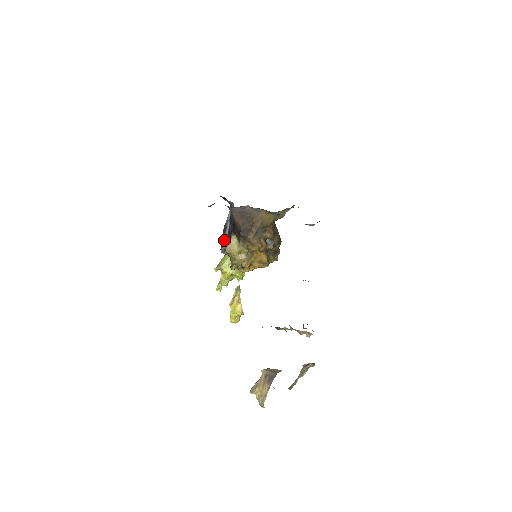
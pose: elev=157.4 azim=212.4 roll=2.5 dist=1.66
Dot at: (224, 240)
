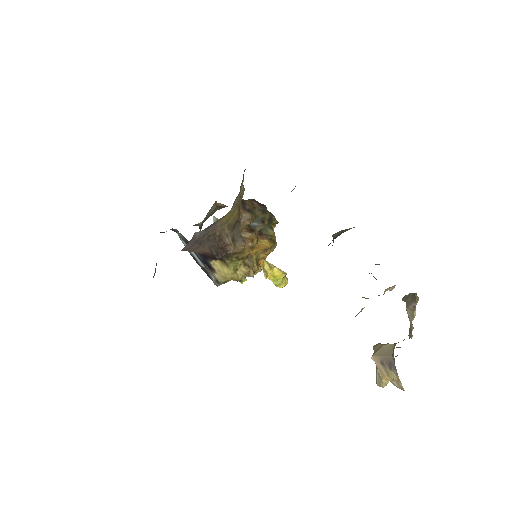
Dot at: (206, 272)
